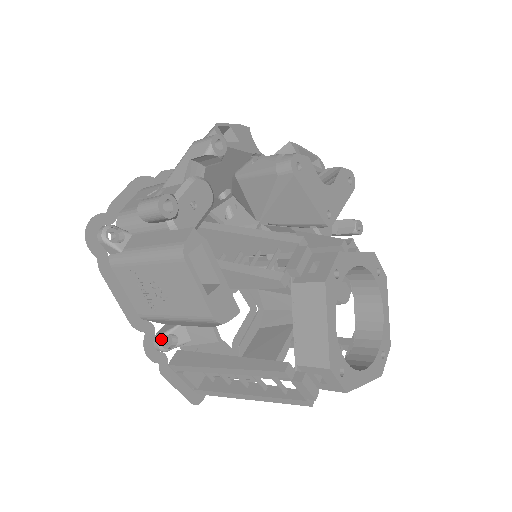
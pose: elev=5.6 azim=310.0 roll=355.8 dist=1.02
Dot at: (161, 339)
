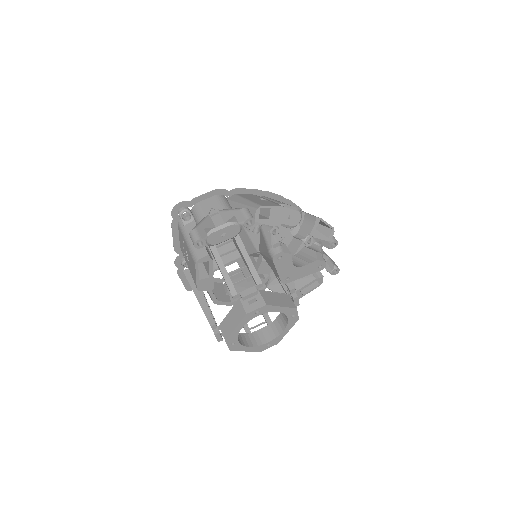
Dot at: occluded
